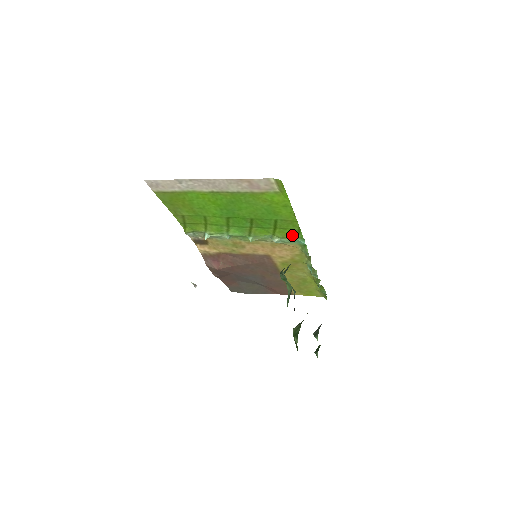
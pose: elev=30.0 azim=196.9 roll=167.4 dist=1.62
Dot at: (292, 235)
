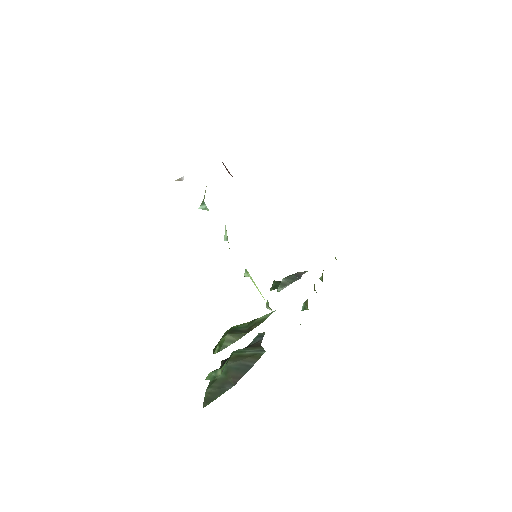
Dot at: occluded
